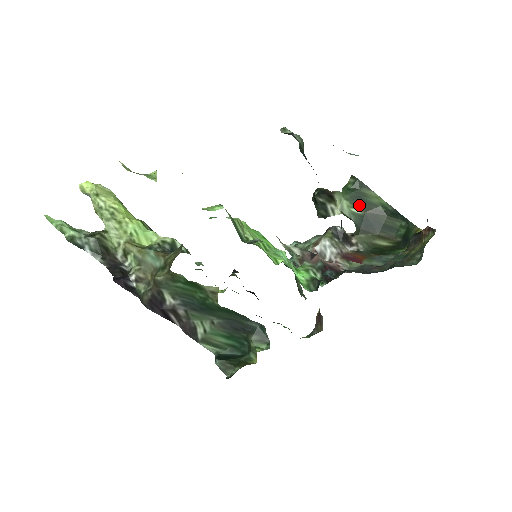
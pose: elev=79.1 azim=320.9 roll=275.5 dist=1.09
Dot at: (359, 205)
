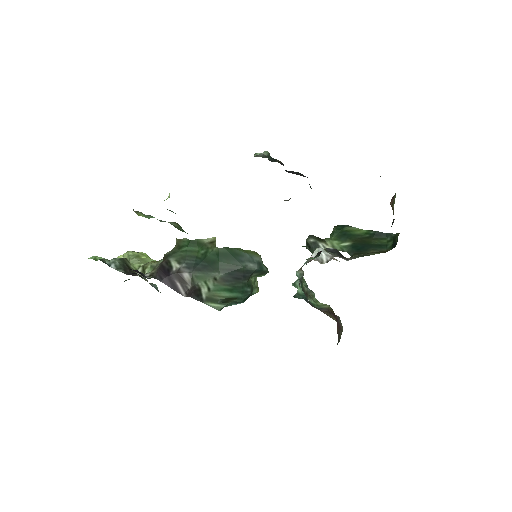
Dot at: (346, 239)
